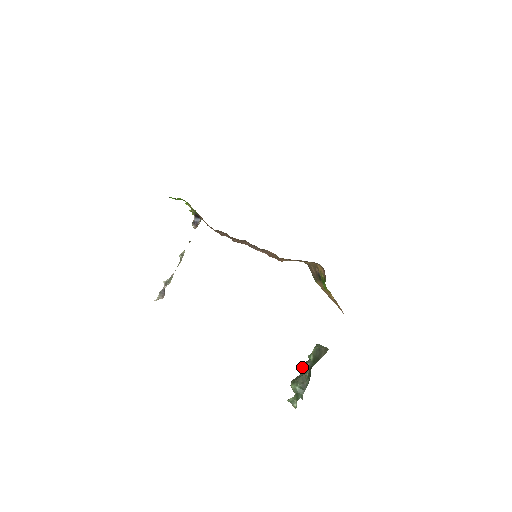
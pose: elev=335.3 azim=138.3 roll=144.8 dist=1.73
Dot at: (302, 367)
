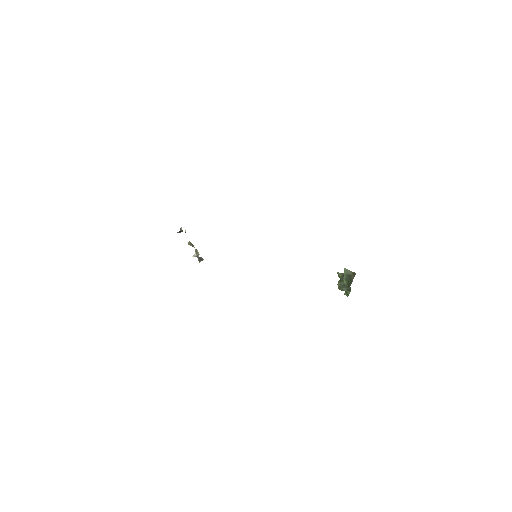
Dot at: (341, 278)
